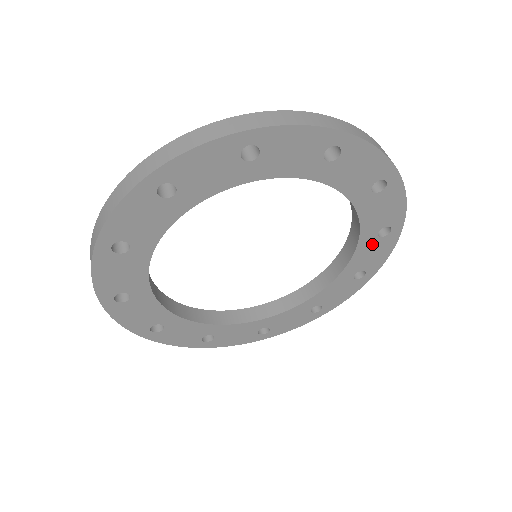
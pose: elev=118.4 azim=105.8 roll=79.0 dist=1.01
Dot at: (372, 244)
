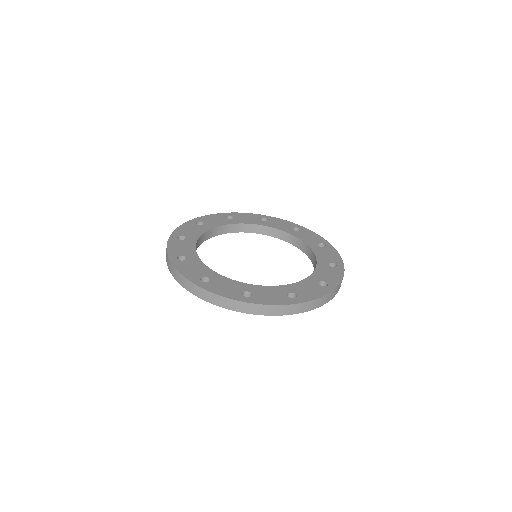
Dot at: occluded
